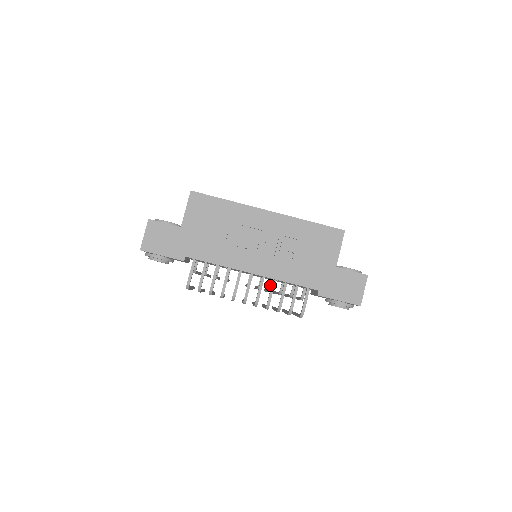
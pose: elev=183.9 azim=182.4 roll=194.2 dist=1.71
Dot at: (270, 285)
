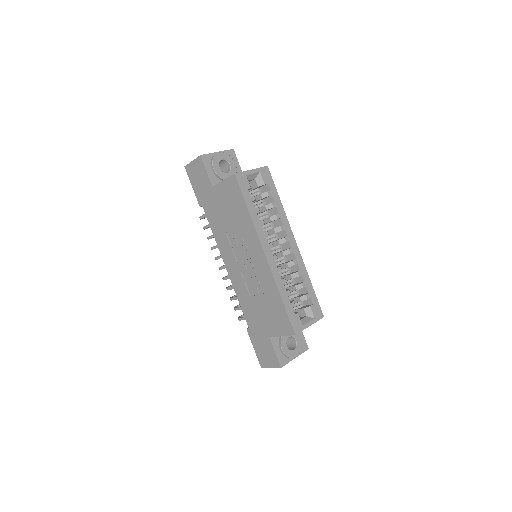
Dot at: occluded
